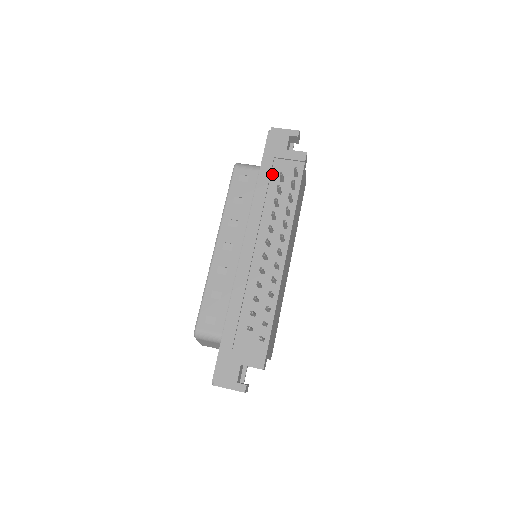
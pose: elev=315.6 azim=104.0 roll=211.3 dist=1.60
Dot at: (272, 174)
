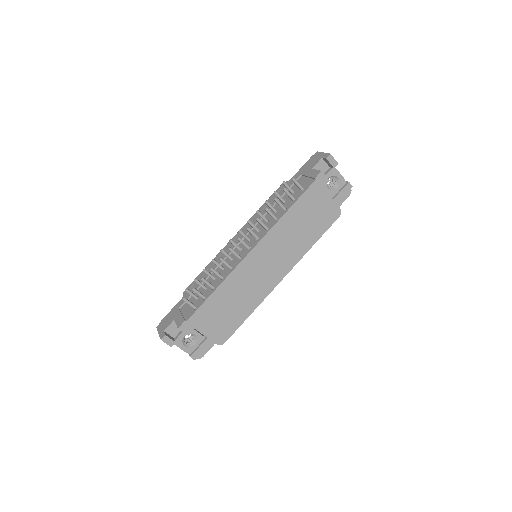
Dot at: (291, 188)
